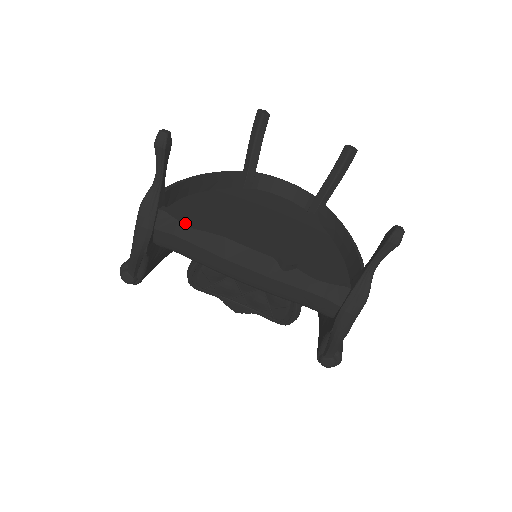
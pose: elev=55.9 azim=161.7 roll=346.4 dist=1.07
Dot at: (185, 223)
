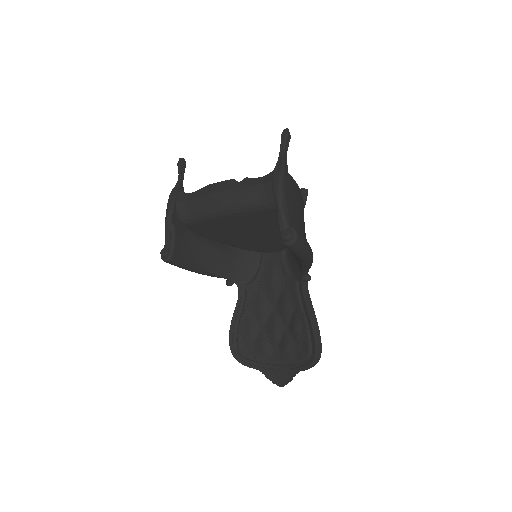
Dot at: (191, 193)
